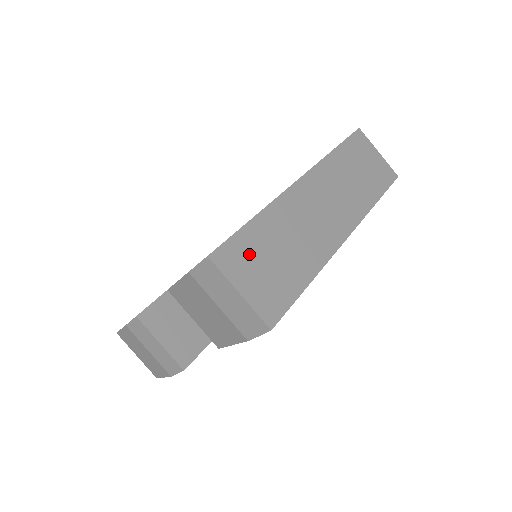
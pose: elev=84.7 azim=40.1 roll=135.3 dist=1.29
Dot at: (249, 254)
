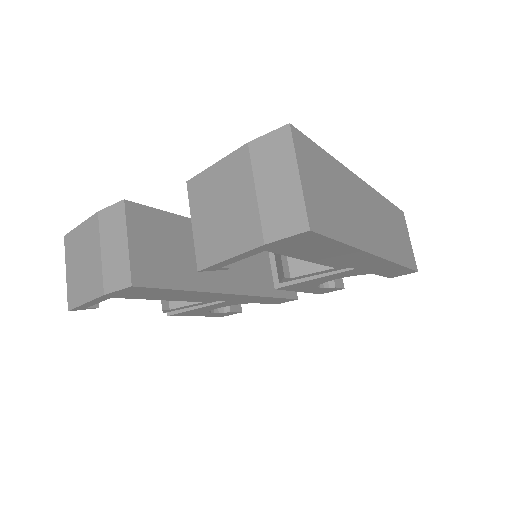
Dot at: (316, 166)
